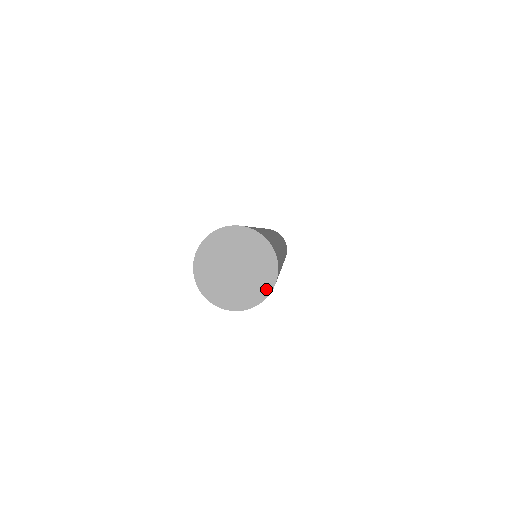
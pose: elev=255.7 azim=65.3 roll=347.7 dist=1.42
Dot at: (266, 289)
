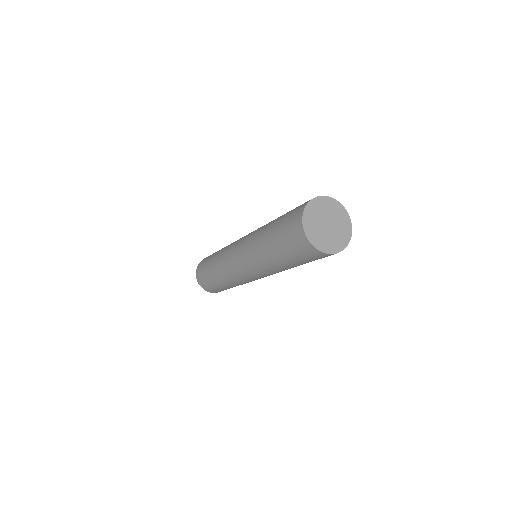
Dot at: (337, 249)
